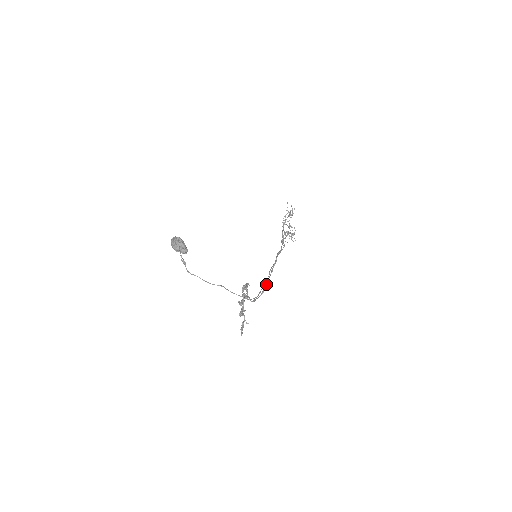
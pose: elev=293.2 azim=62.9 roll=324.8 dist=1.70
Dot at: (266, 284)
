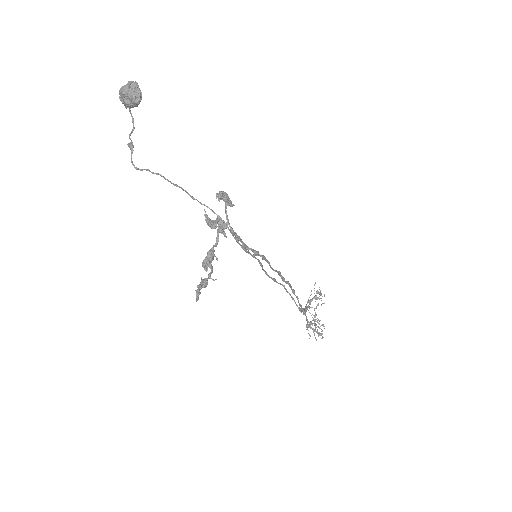
Dot at: (265, 257)
